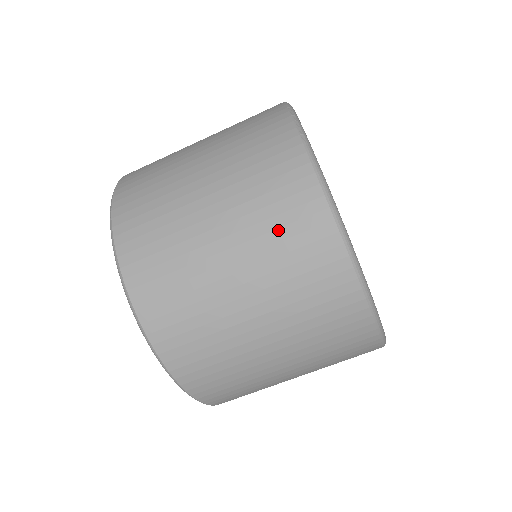
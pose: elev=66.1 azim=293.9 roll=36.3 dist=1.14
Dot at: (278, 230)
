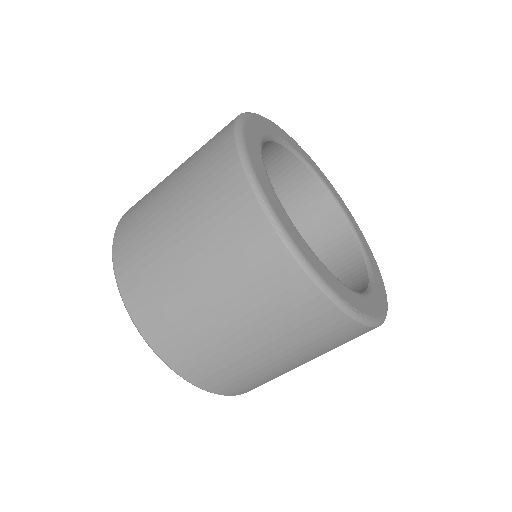
Dot at: (284, 316)
